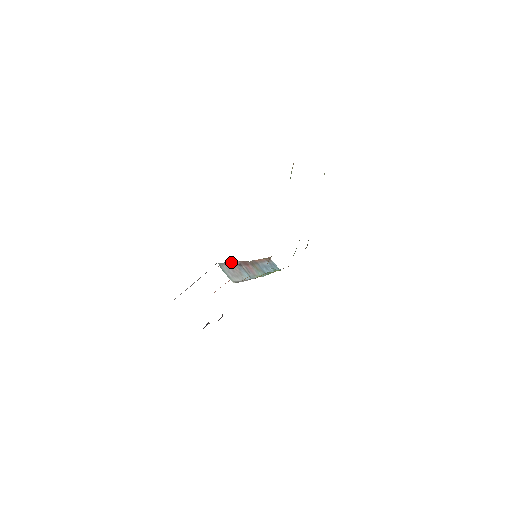
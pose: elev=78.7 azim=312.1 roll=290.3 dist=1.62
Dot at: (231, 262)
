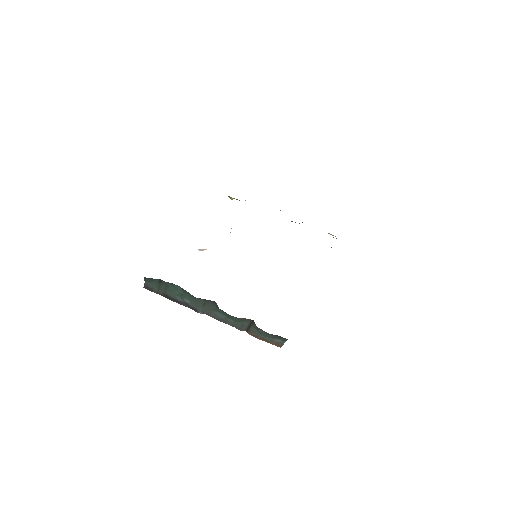
Dot at: occluded
